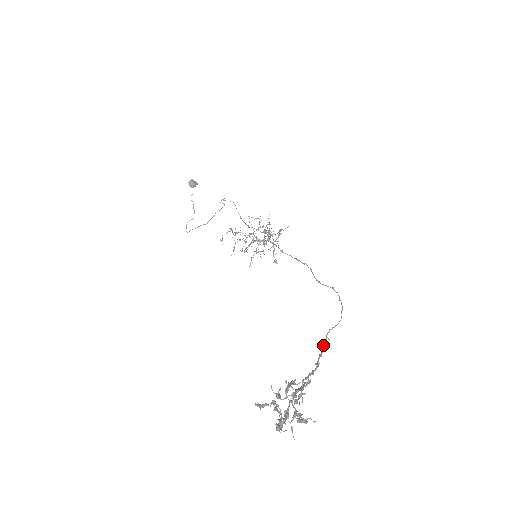
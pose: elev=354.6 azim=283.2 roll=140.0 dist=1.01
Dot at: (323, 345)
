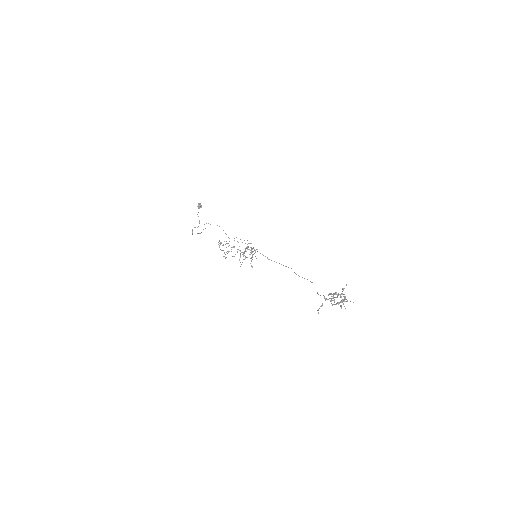
Dot at: (320, 295)
